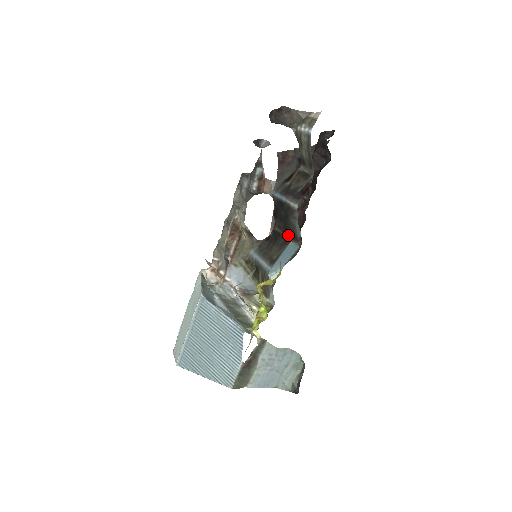
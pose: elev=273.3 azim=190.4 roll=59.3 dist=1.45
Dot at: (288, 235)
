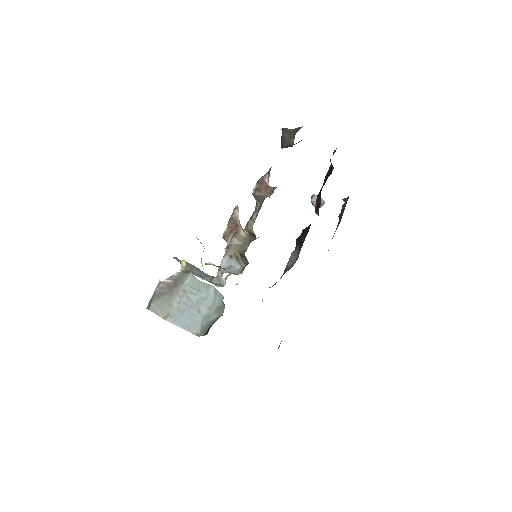
Dot at: occluded
